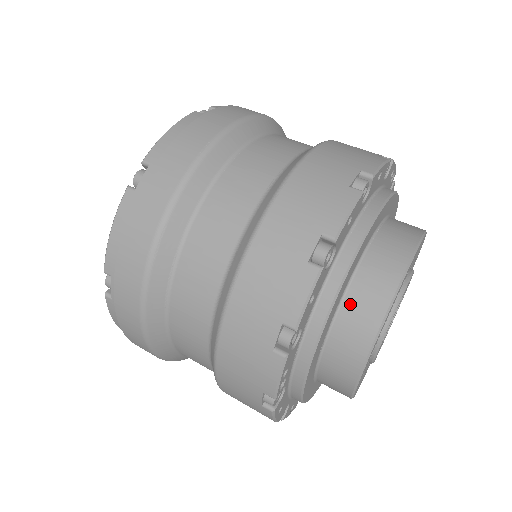
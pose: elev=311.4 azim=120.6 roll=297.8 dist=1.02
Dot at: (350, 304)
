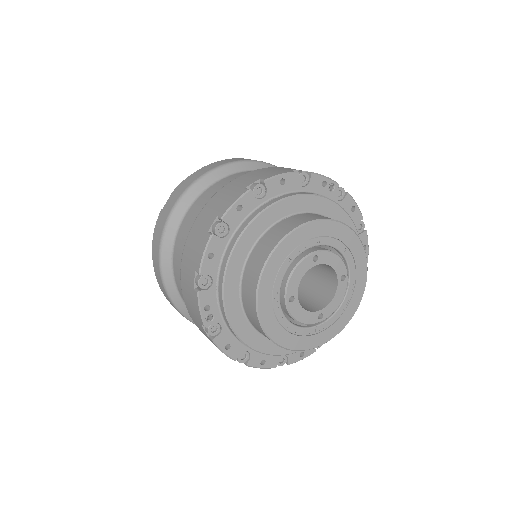
Dot at: (249, 264)
